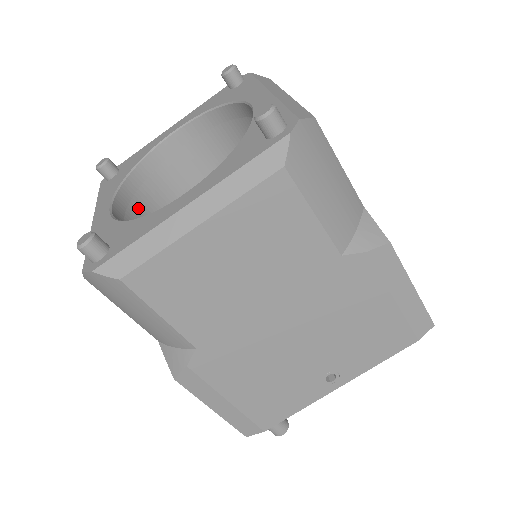
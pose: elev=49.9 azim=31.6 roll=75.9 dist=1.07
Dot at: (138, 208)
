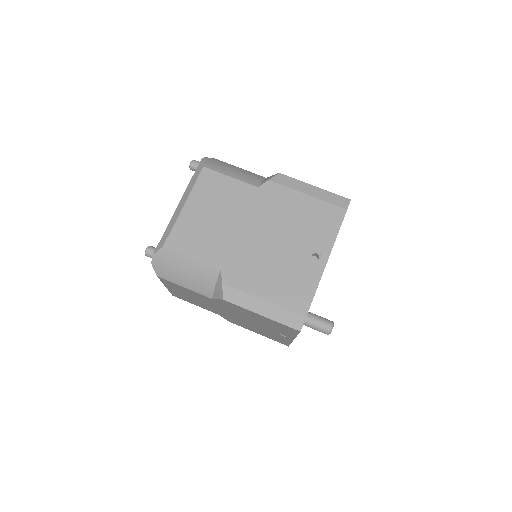
Dot at: occluded
